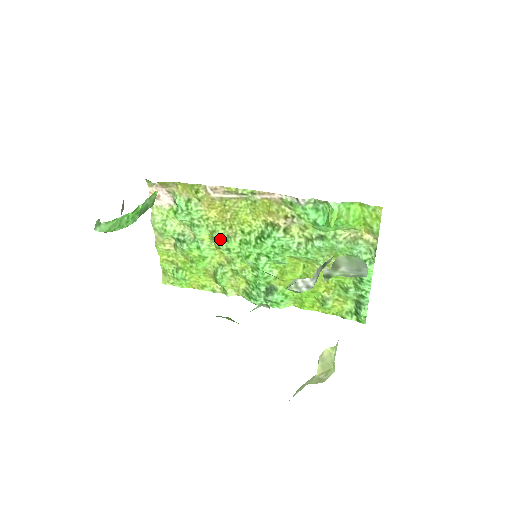
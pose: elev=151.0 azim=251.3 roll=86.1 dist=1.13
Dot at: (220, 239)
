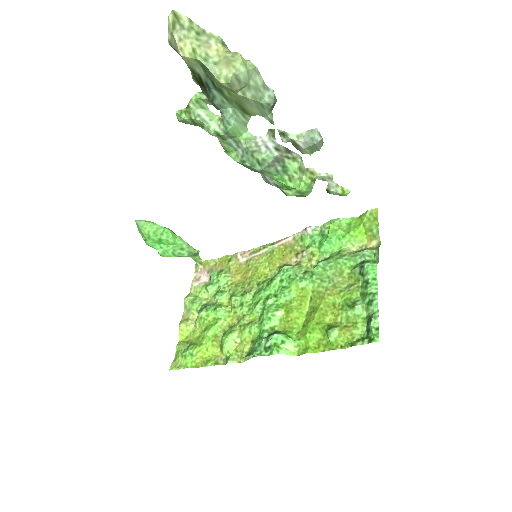
Dot at: (237, 296)
